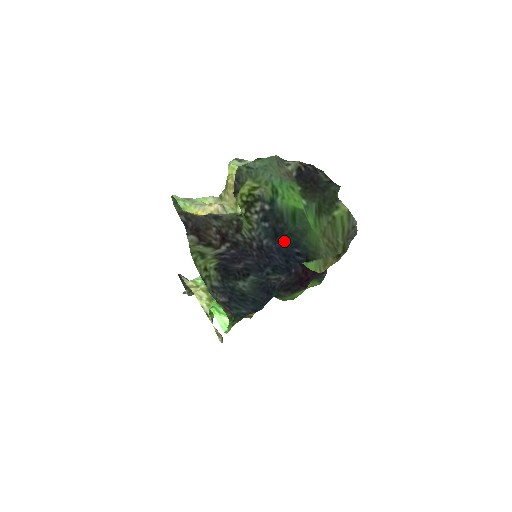
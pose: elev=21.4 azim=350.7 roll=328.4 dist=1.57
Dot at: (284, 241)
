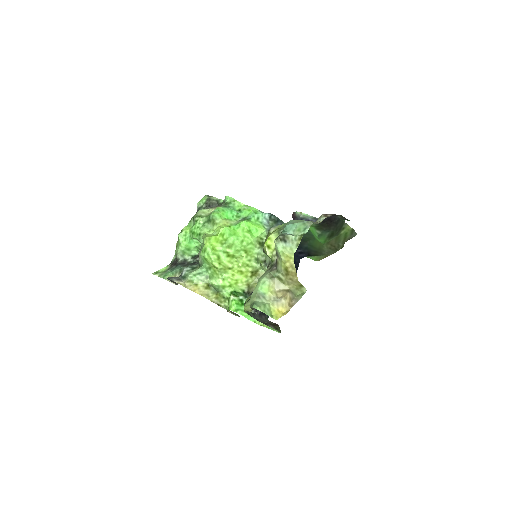
Dot at: occluded
